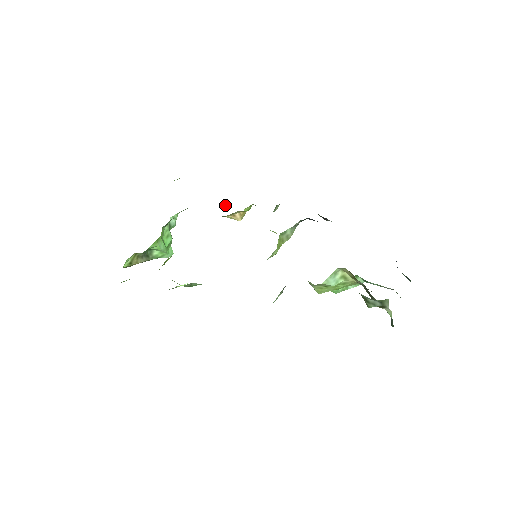
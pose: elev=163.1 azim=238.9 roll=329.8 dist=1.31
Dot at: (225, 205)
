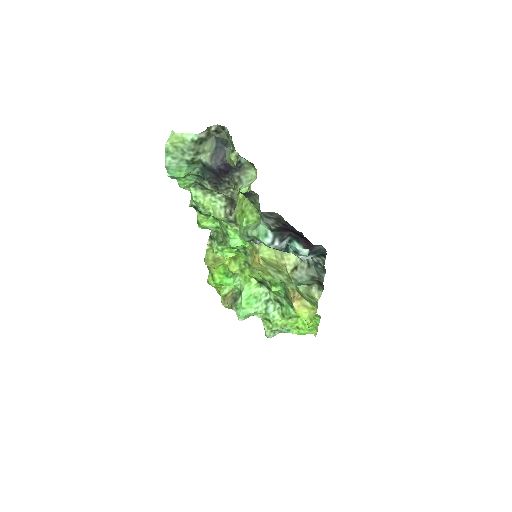
Dot at: occluded
